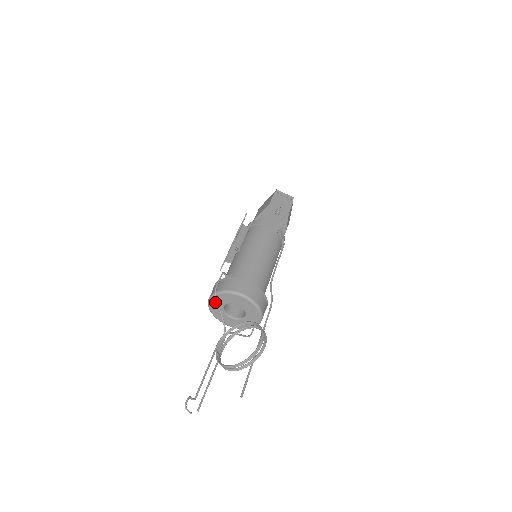
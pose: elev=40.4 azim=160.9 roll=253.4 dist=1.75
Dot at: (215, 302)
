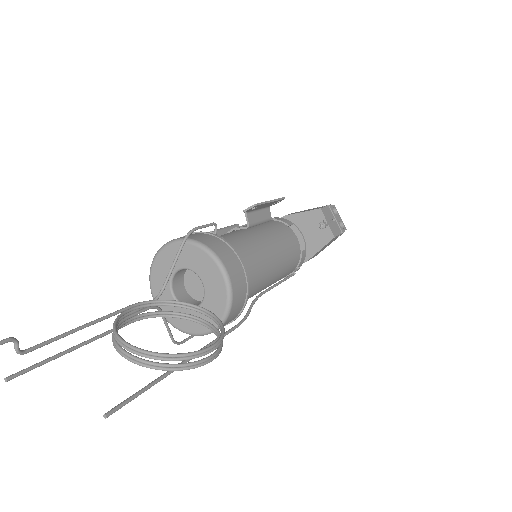
Dot at: (172, 253)
